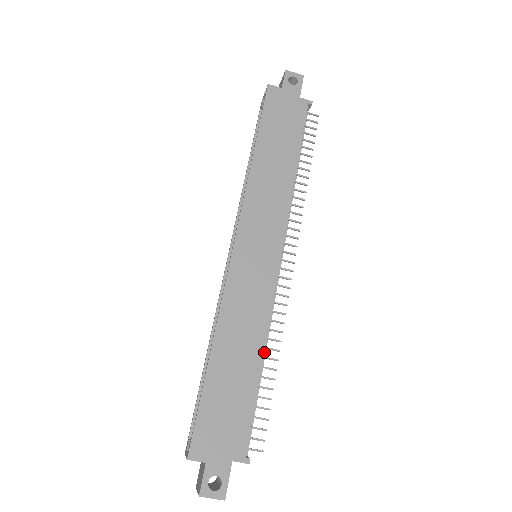
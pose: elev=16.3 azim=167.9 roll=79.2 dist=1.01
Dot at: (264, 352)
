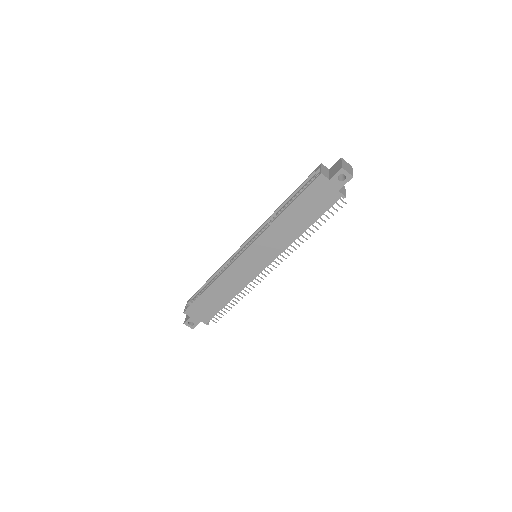
Dot at: occluded
